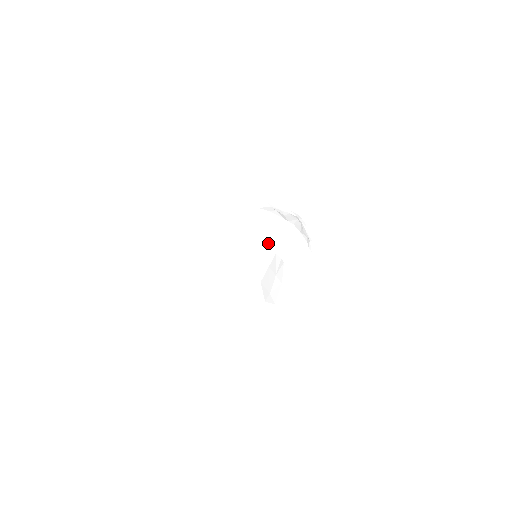
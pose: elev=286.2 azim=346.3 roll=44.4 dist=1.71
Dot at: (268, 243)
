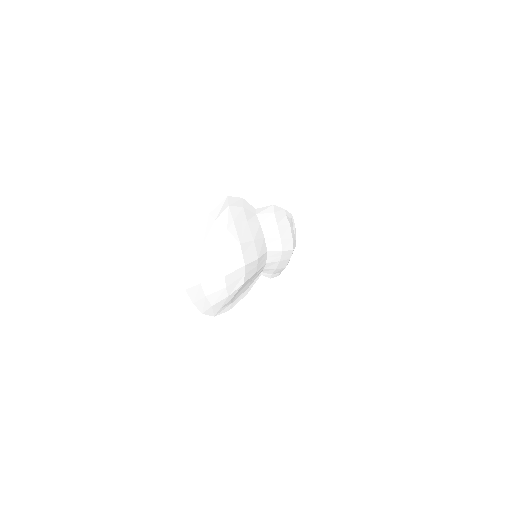
Dot at: (270, 252)
